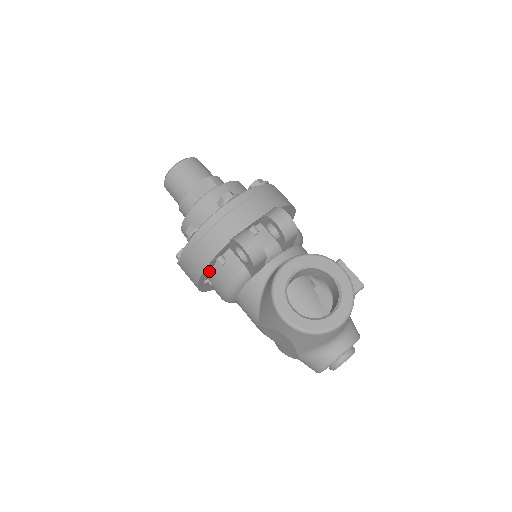
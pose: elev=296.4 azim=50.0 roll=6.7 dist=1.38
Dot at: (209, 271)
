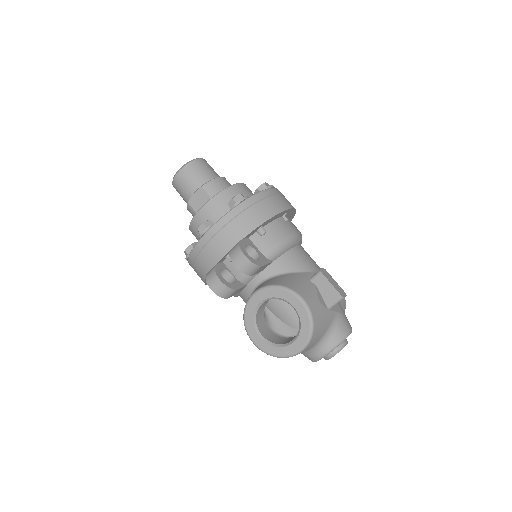
Dot at: occluded
